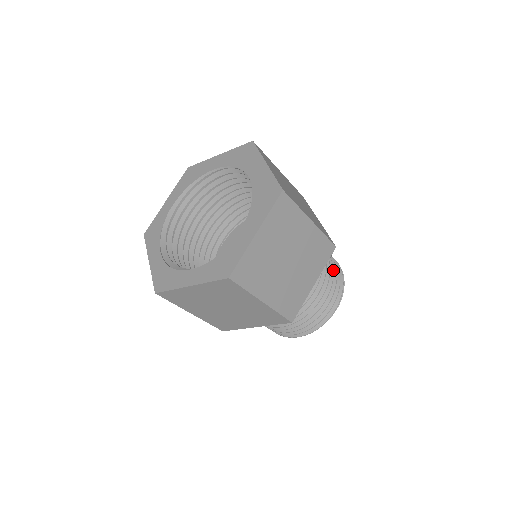
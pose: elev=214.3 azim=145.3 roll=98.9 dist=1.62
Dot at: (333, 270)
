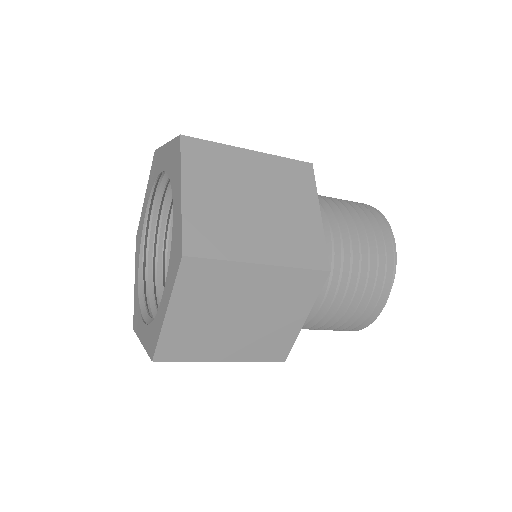
Dot at: (350, 204)
